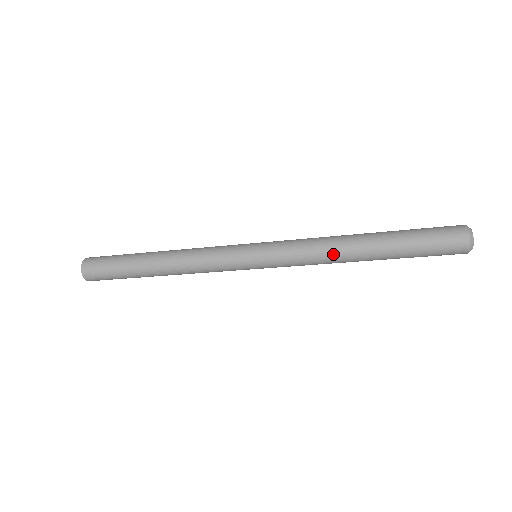
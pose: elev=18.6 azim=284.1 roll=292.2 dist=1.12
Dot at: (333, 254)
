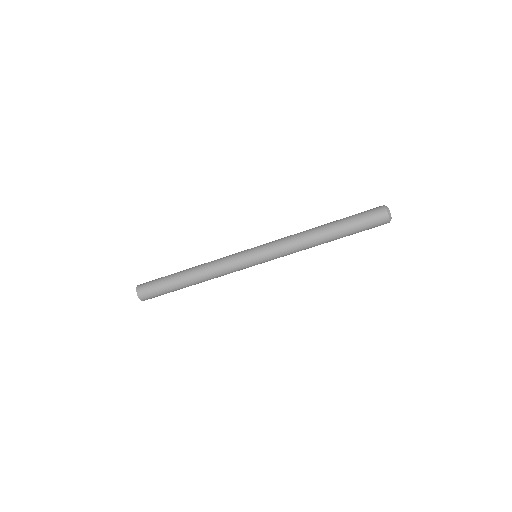
Dot at: (303, 231)
